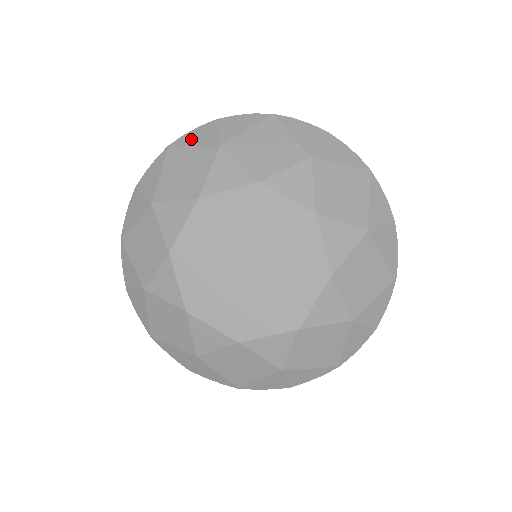
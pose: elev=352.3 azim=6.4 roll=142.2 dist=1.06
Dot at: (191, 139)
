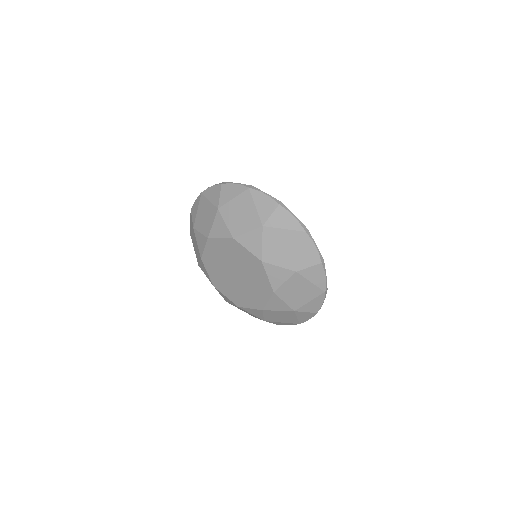
Dot at: occluded
